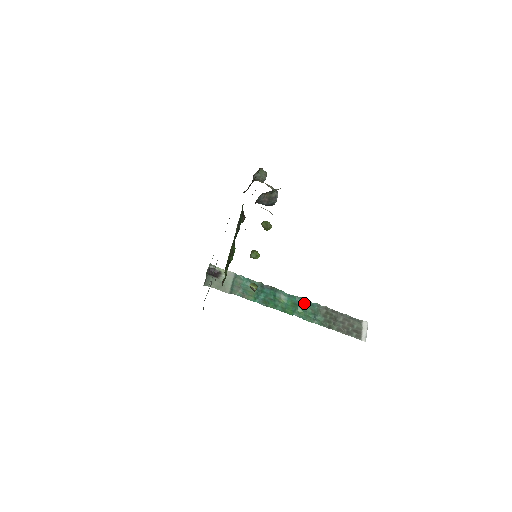
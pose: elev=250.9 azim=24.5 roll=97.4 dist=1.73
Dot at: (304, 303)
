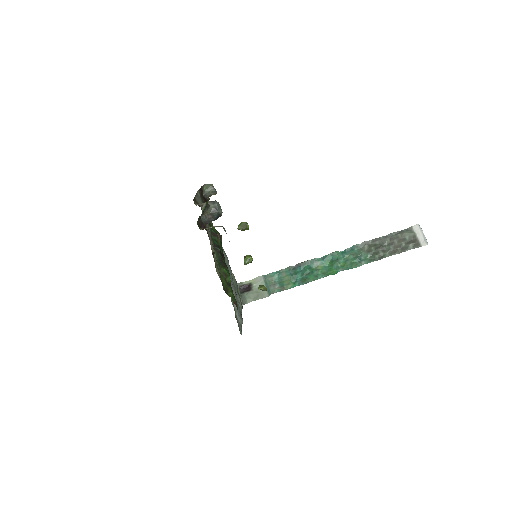
Dot at: (342, 254)
